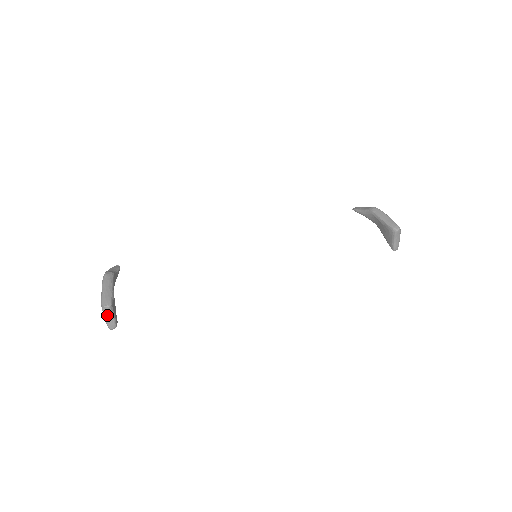
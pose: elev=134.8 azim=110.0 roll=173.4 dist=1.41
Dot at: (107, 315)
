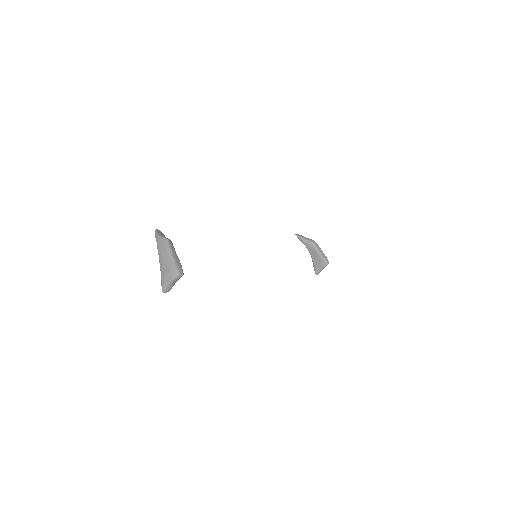
Dot at: (174, 281)
